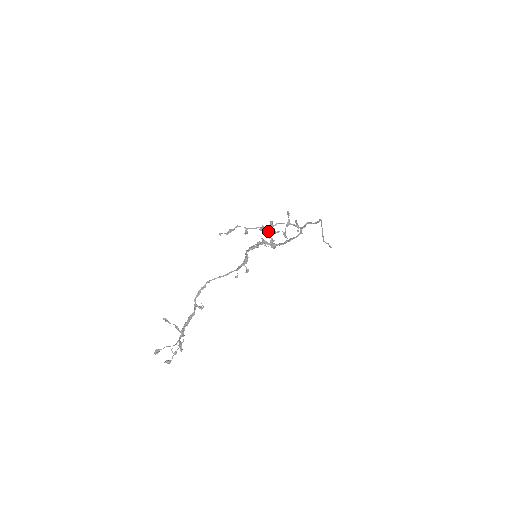
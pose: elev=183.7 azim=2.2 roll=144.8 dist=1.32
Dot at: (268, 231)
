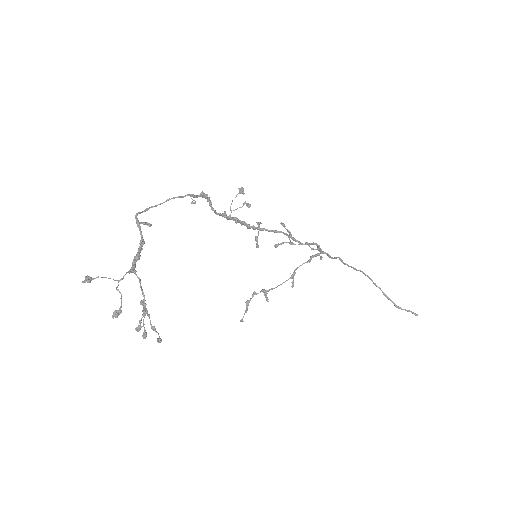
Dot at: occluded
